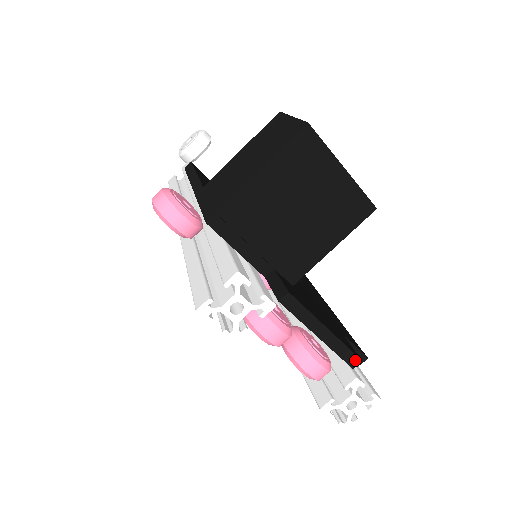
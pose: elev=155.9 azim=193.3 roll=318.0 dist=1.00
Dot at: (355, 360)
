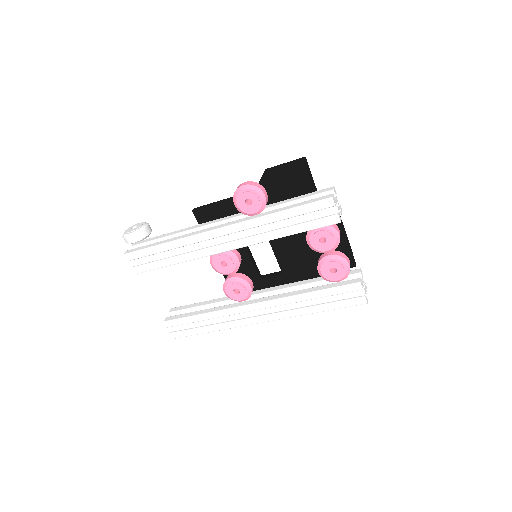
Dot at: (355, 262)
